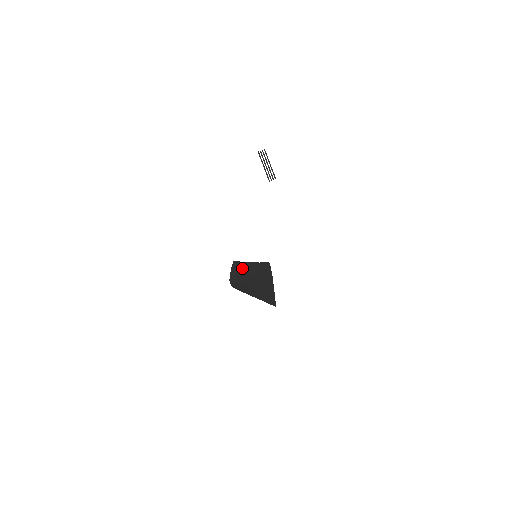
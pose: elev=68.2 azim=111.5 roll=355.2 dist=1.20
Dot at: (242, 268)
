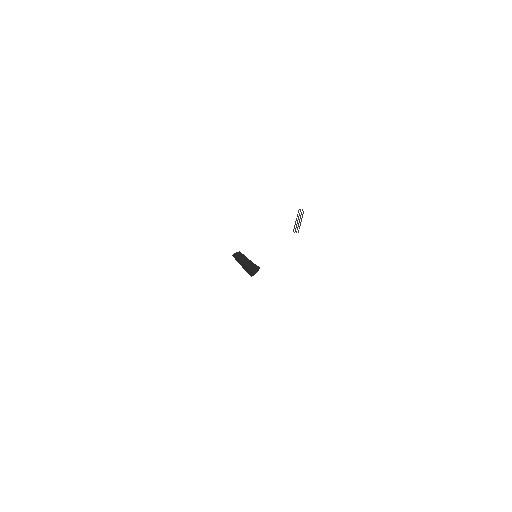
Dot at: (243, 257)
